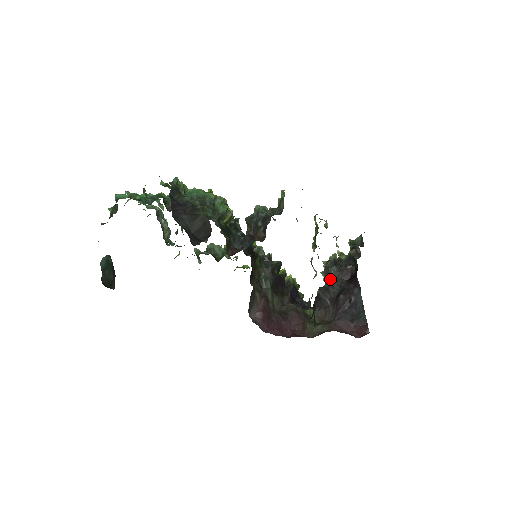
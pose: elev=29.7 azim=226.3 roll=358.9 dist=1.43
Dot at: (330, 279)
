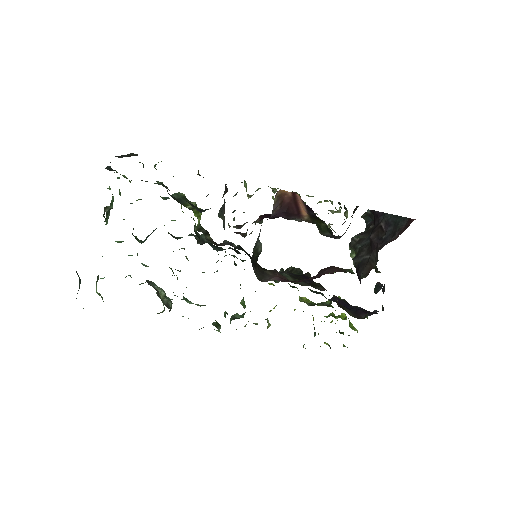
Dot at: (357, 244)
